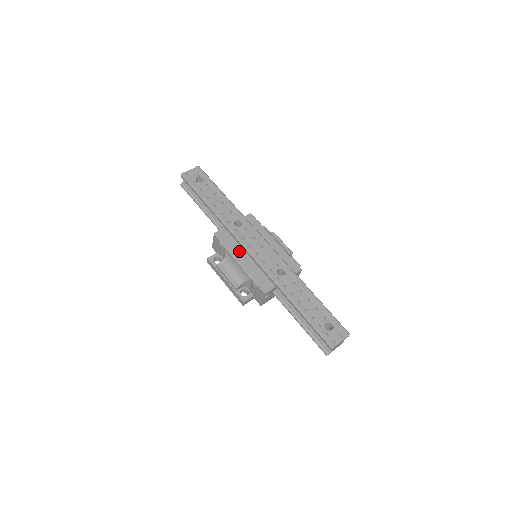
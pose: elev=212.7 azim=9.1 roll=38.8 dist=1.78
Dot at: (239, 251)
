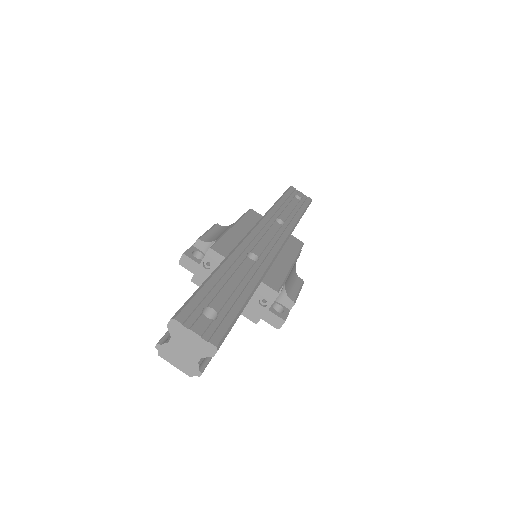
Dot at: (247, 227)
